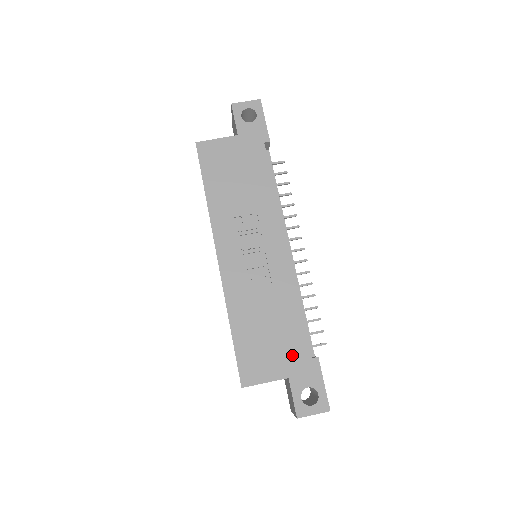
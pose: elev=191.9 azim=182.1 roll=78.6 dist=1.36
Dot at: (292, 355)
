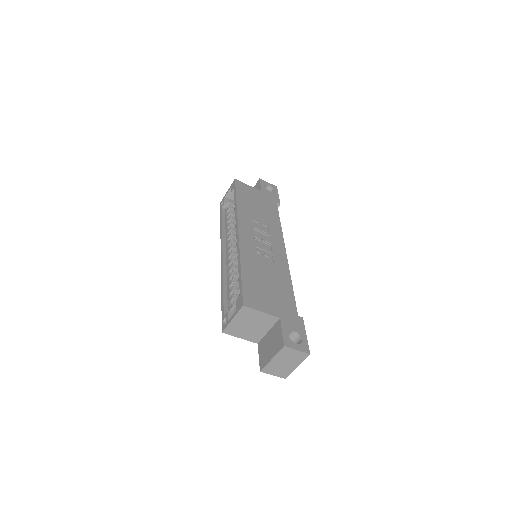
Dot at: (284, 306)
